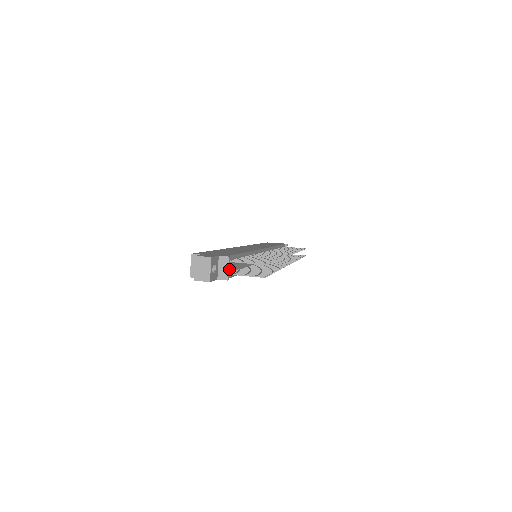
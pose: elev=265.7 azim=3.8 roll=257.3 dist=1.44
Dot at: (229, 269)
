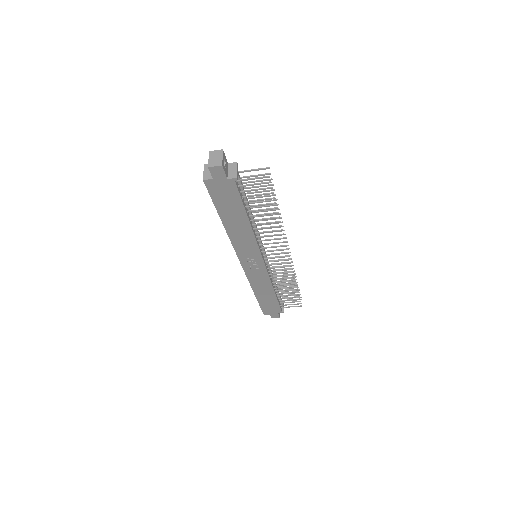
Dot at: (237, 172)
